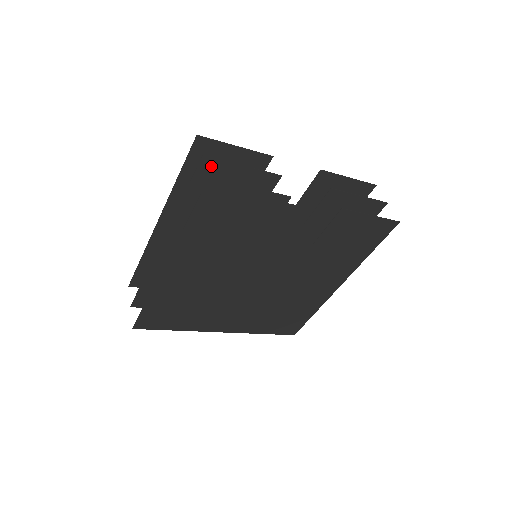
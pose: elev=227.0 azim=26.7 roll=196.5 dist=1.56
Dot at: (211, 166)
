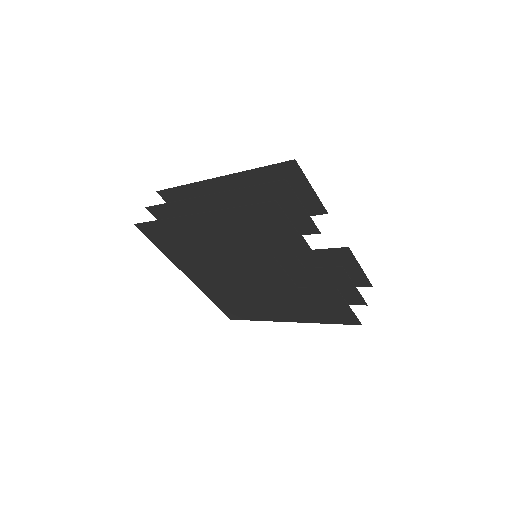
Dot at: (284, 189)
